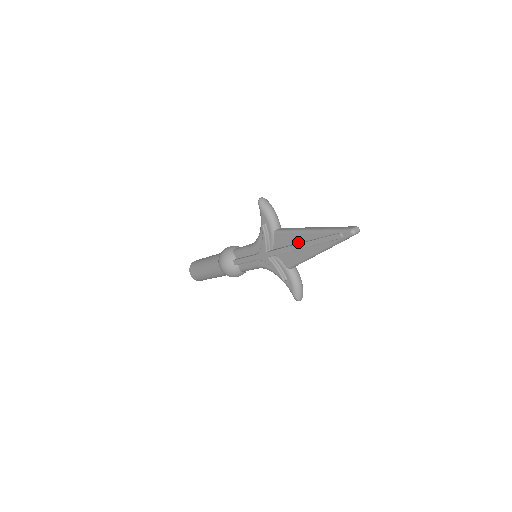
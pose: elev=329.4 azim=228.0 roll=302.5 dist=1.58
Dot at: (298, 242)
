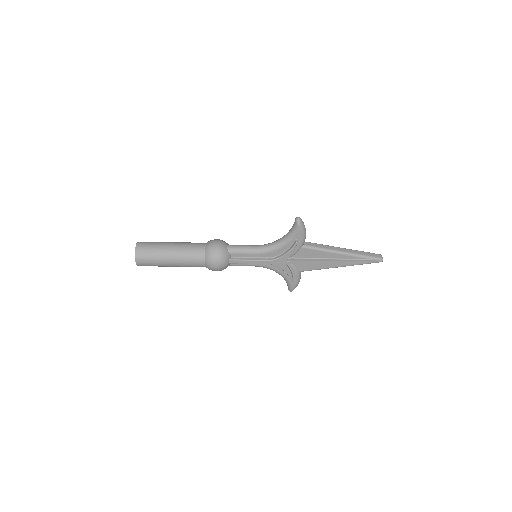
Dot at: (326, 258)
